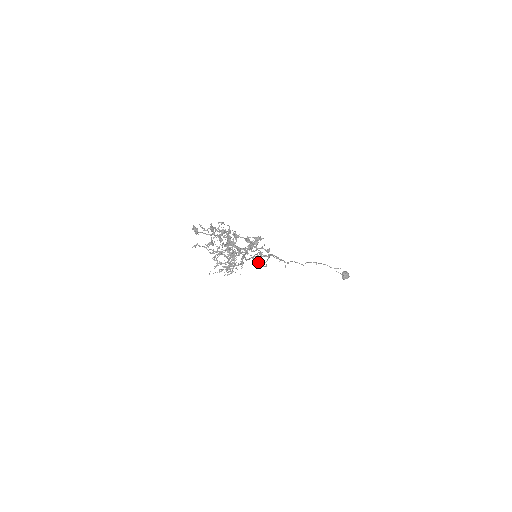
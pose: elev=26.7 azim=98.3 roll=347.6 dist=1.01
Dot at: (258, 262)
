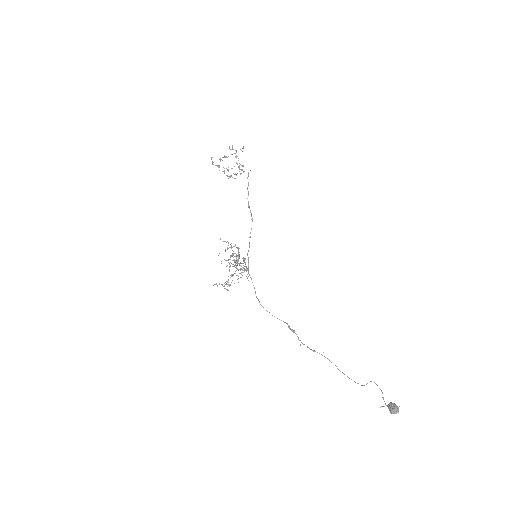
Dot at: (248, 205)
